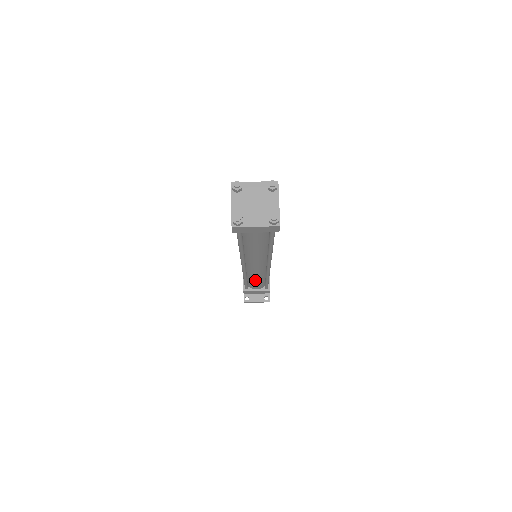
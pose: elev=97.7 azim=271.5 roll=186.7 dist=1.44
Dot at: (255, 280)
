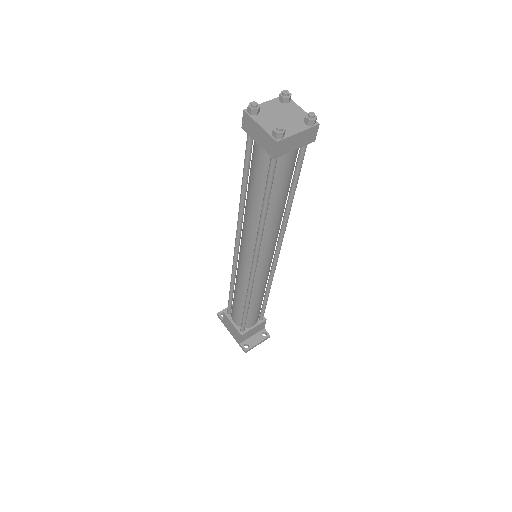
Dot at: (257, 299)
